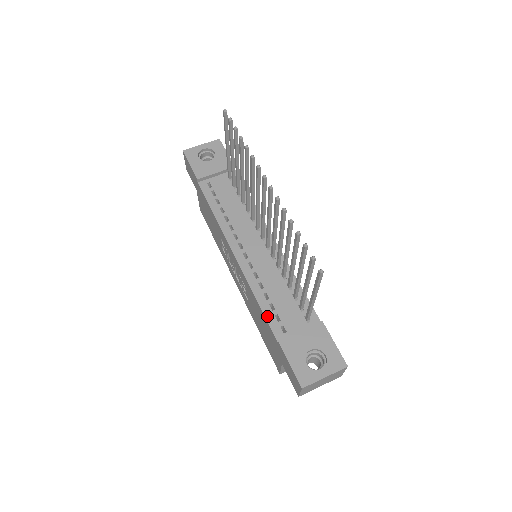
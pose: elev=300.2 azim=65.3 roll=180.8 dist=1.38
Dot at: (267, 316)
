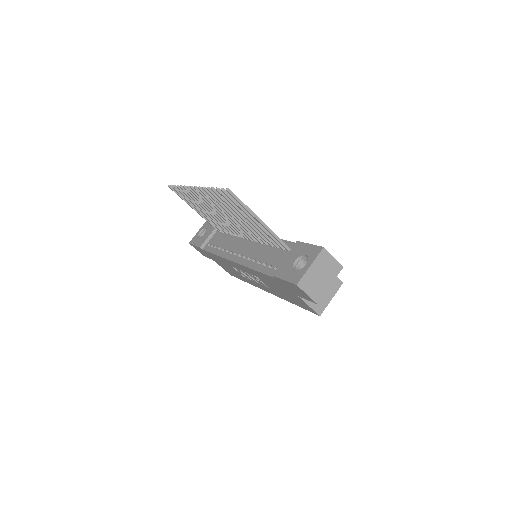
Dot at: (263, 271)
